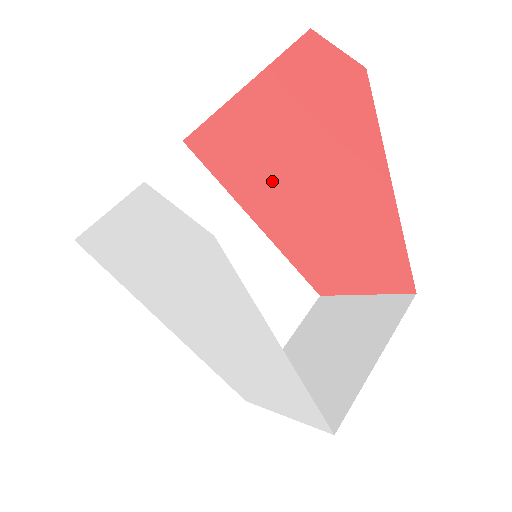
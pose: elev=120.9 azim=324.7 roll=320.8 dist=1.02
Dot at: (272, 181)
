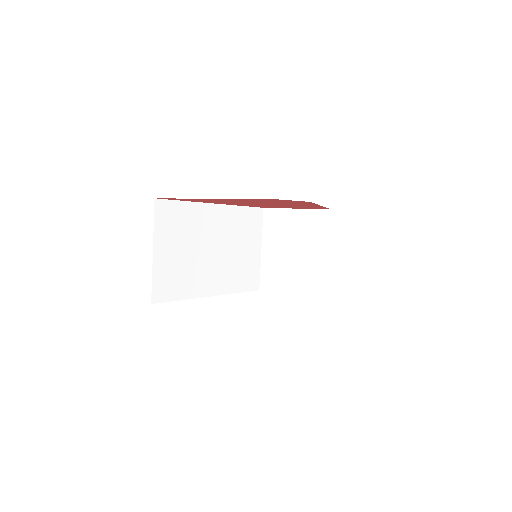
Dot at: occluded
